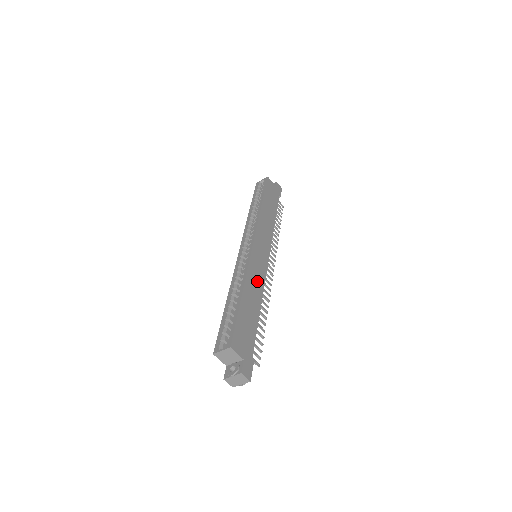
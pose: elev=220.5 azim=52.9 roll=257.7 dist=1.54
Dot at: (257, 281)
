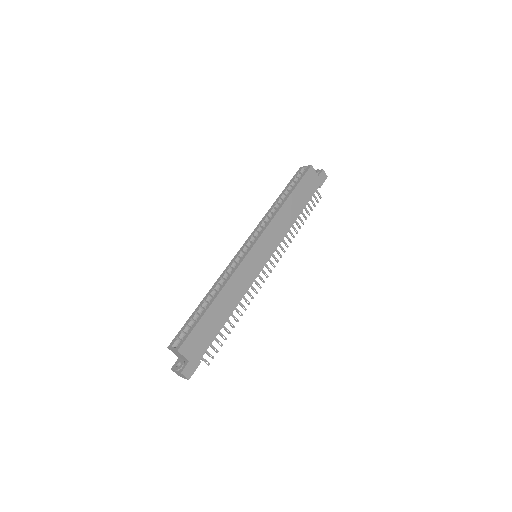
Dot at: (240, 286)
